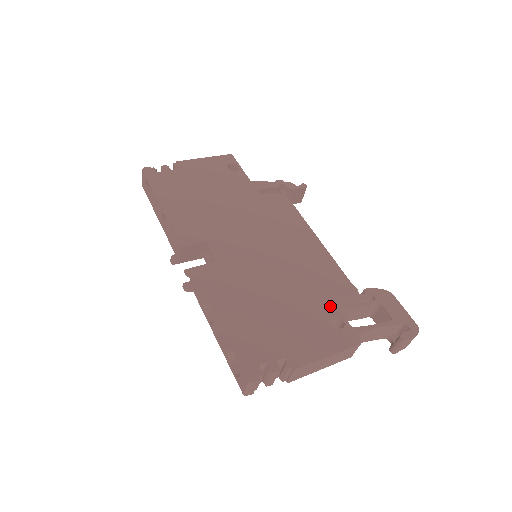
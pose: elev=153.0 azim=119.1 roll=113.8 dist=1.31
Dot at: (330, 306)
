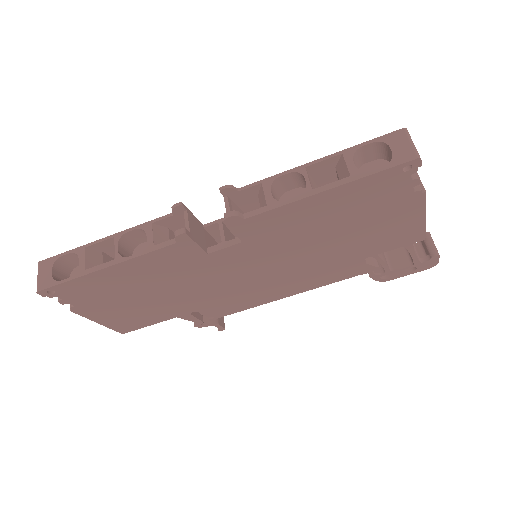
Dot at: occluded
